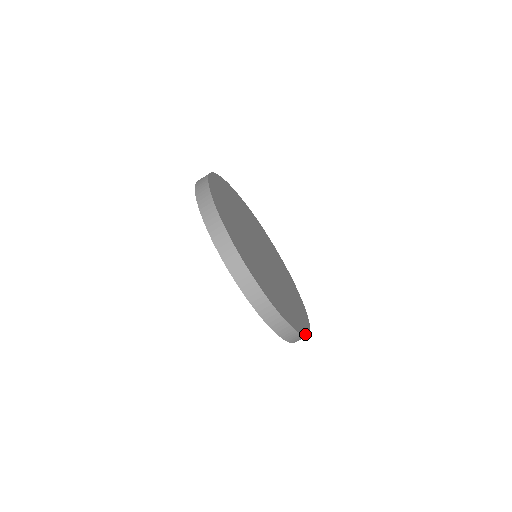
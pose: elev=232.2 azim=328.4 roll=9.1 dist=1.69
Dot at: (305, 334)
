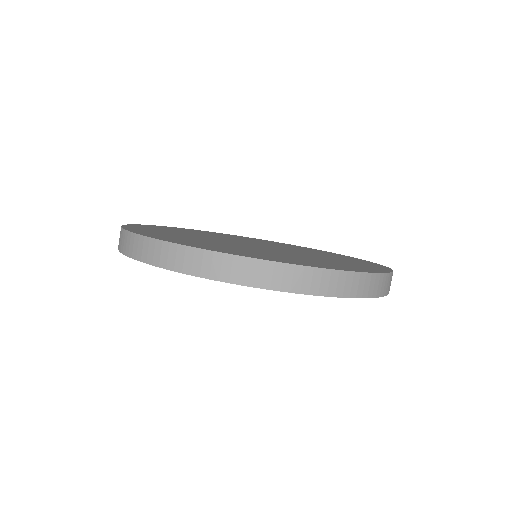
Dot at: occluded
